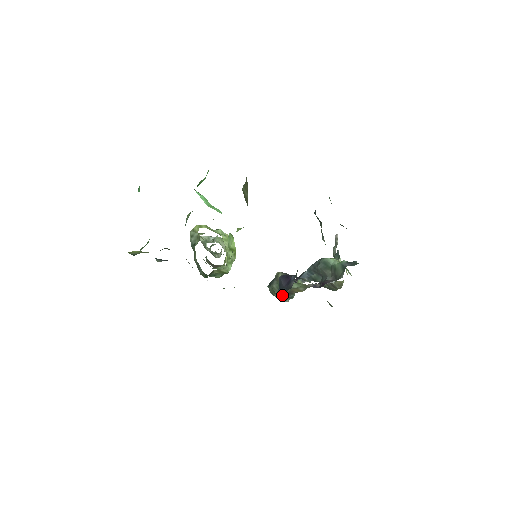
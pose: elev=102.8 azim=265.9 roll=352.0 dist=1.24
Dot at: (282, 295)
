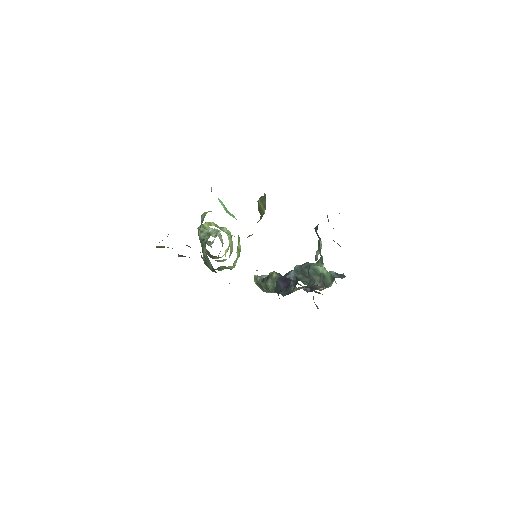
Dot at: (274, 292)
